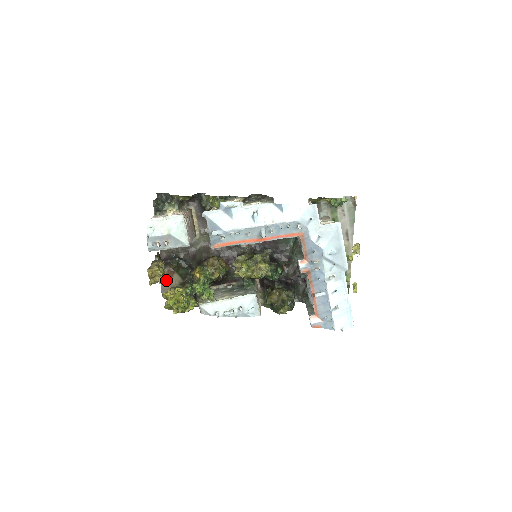
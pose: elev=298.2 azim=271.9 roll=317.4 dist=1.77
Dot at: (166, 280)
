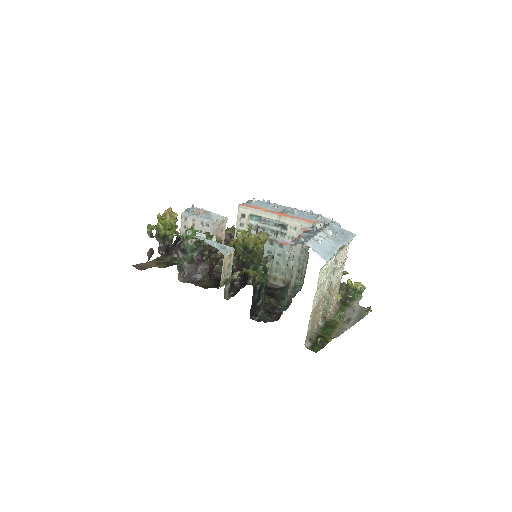
Dot at: (150, 264)
